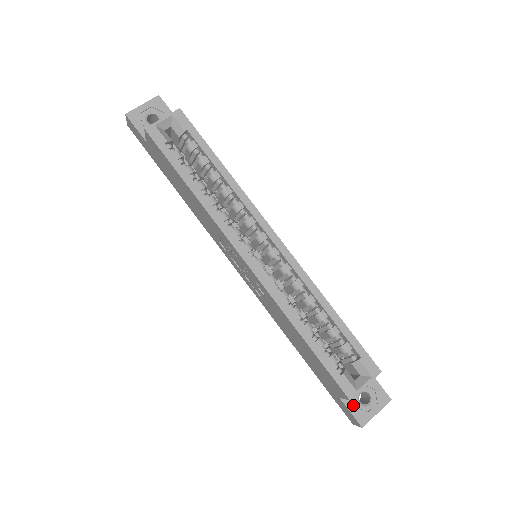
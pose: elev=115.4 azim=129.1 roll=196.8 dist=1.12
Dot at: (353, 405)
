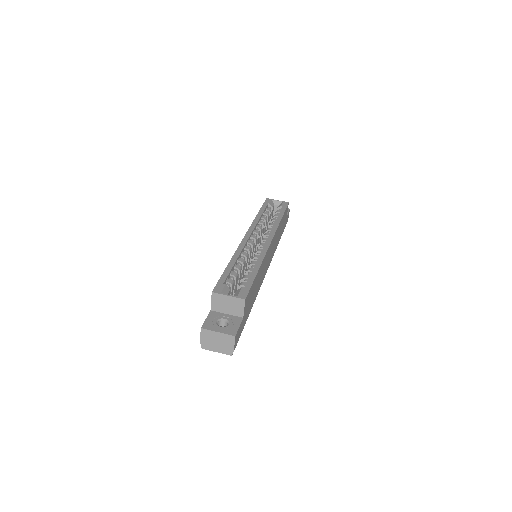
Dot at: (212, 318)
